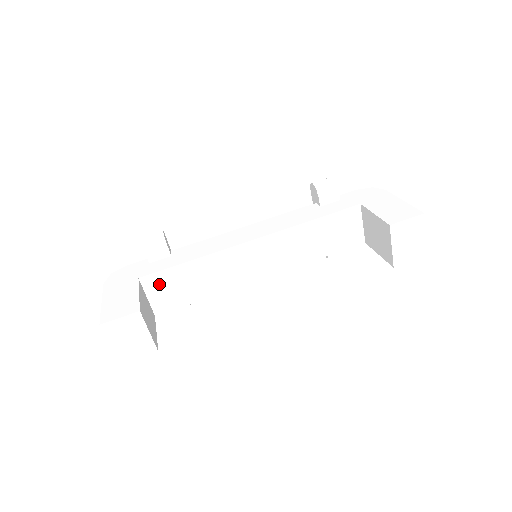
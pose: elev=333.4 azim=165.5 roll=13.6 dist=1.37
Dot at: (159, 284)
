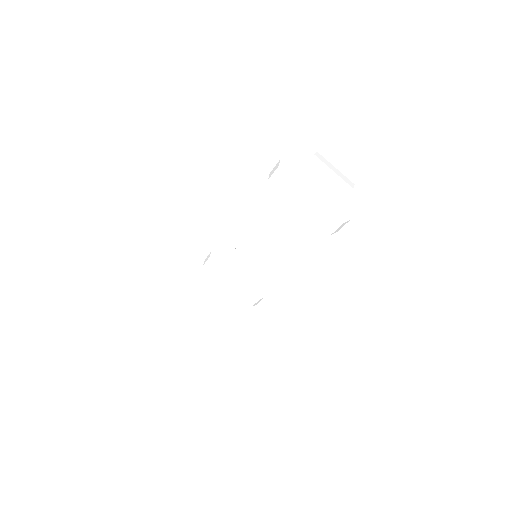
Dot at: (213, 292)
